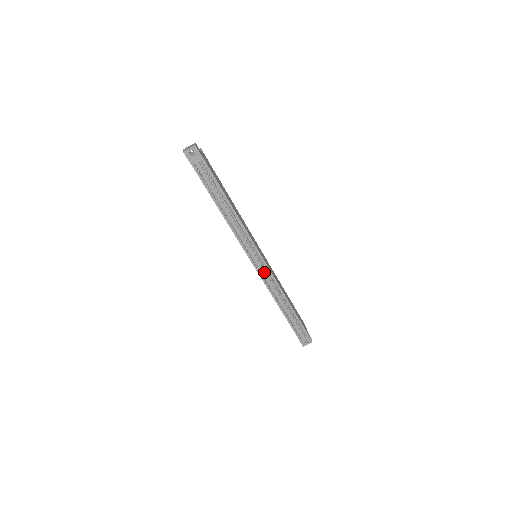
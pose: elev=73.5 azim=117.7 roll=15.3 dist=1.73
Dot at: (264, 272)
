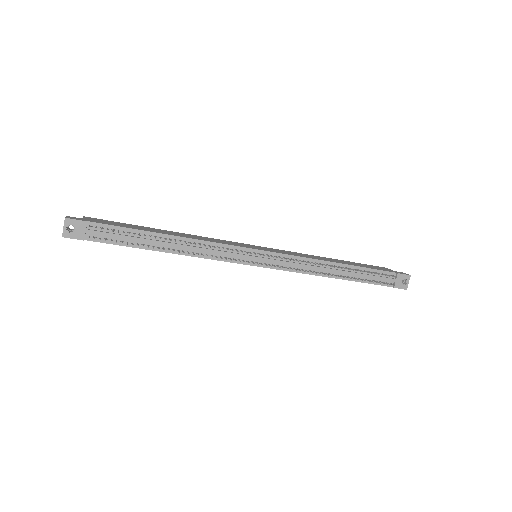
Dot at: (280, 262)
